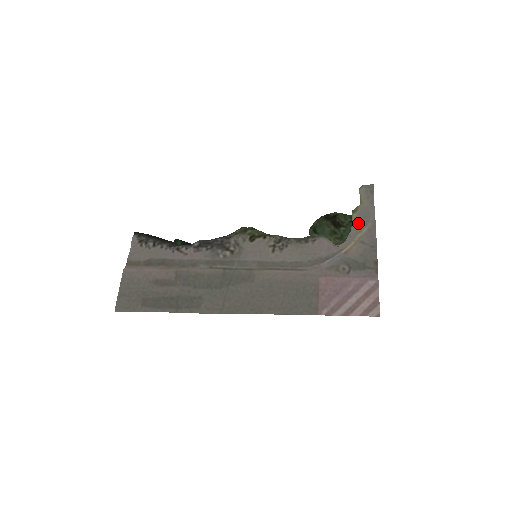
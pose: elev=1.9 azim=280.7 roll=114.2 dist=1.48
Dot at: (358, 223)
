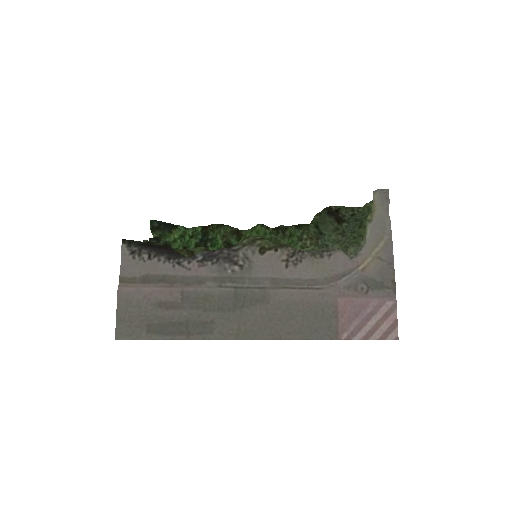
Dot at: (374, 235)
